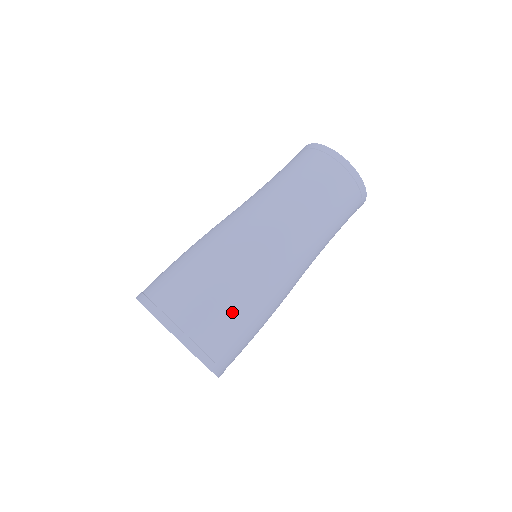
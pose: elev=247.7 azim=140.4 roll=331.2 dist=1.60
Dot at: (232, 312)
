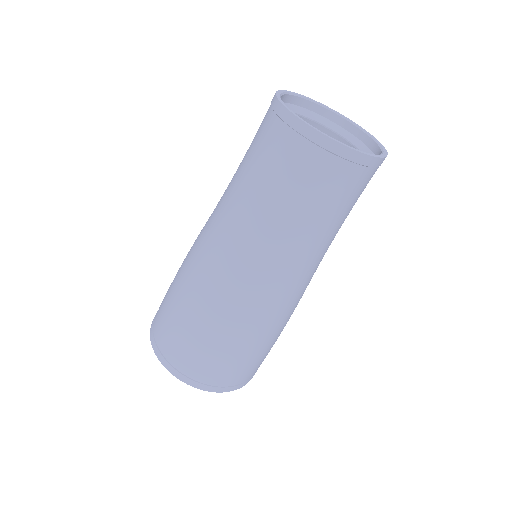
Dot at: (234, 355)
